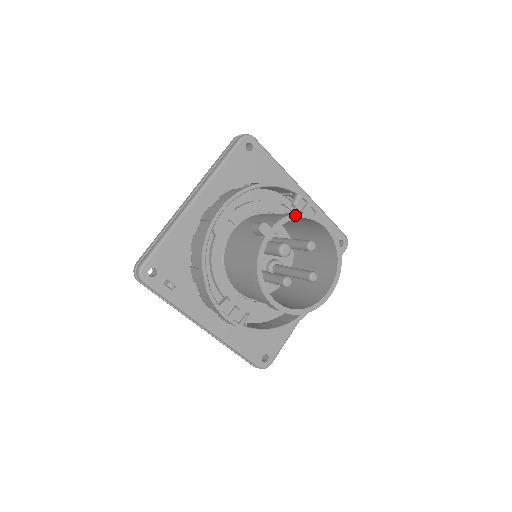
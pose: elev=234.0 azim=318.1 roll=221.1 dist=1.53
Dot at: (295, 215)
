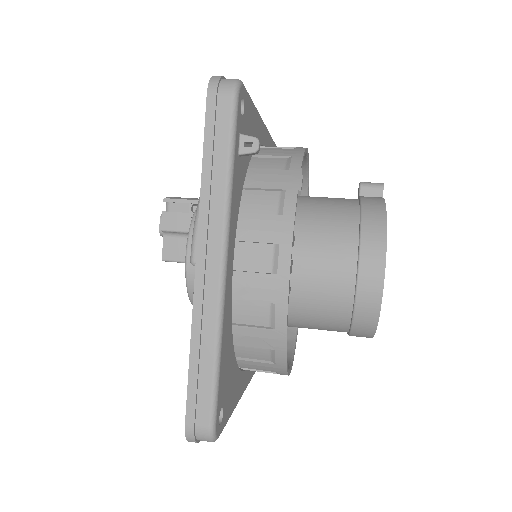
Dot at: occluded
